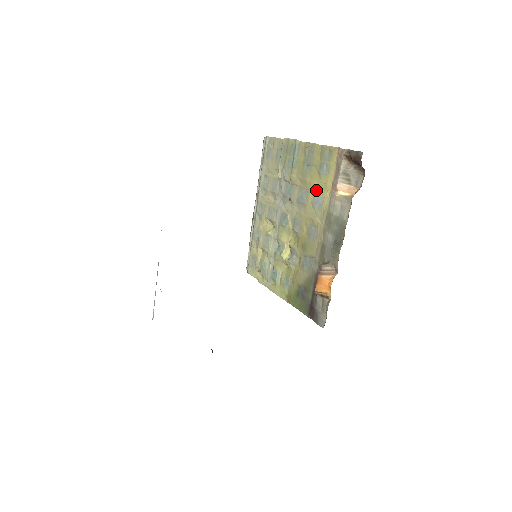
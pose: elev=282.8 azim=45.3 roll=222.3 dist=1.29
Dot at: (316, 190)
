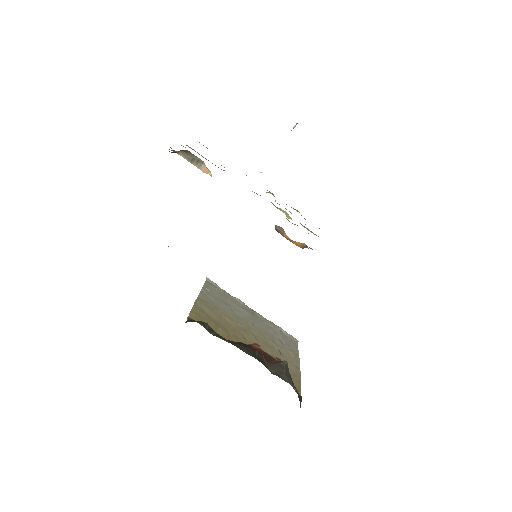
Dot at: occluded
